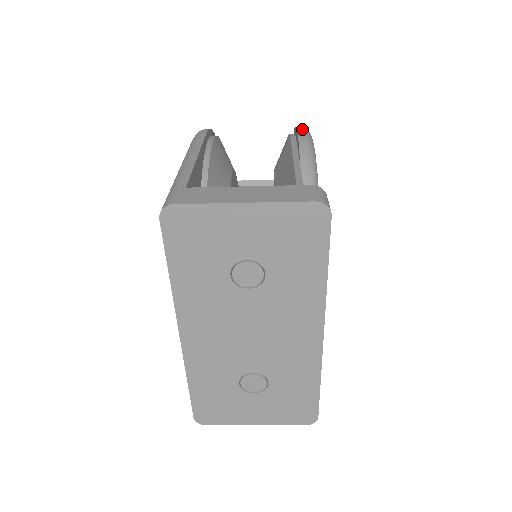
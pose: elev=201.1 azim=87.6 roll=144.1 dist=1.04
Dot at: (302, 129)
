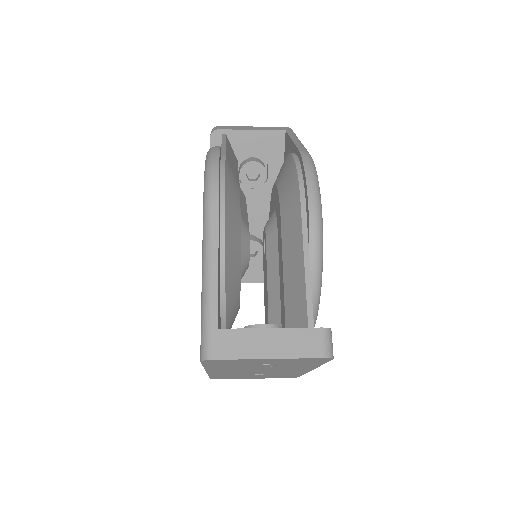
Dot at: (313, 194)
